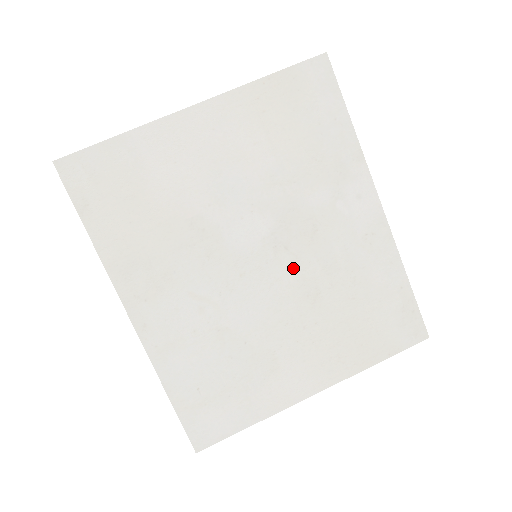
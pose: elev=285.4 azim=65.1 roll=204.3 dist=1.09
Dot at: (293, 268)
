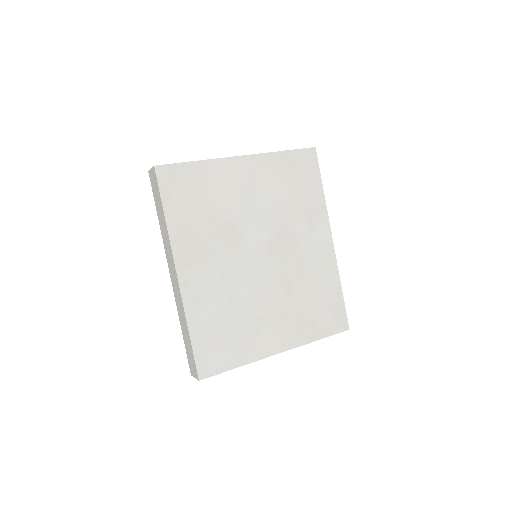
Dot at: (279, 266)
